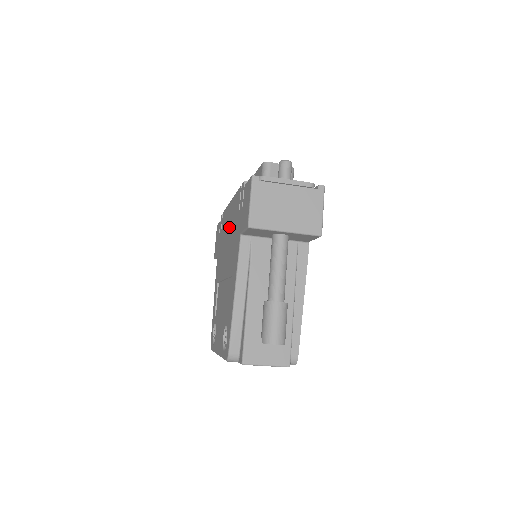
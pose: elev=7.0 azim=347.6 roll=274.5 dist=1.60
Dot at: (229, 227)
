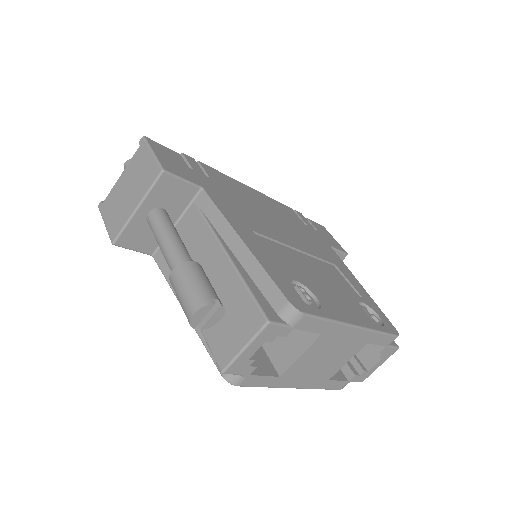
Dot at: occluded
